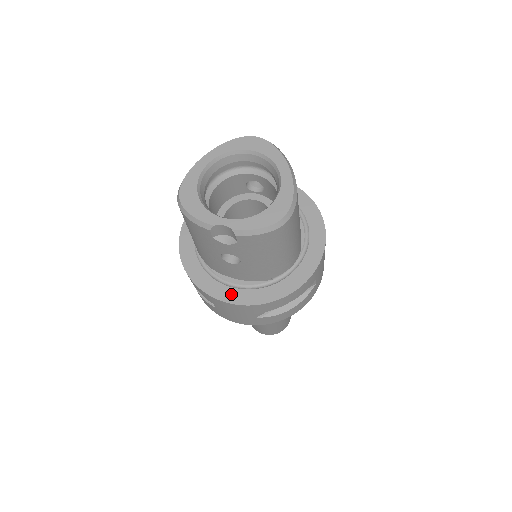
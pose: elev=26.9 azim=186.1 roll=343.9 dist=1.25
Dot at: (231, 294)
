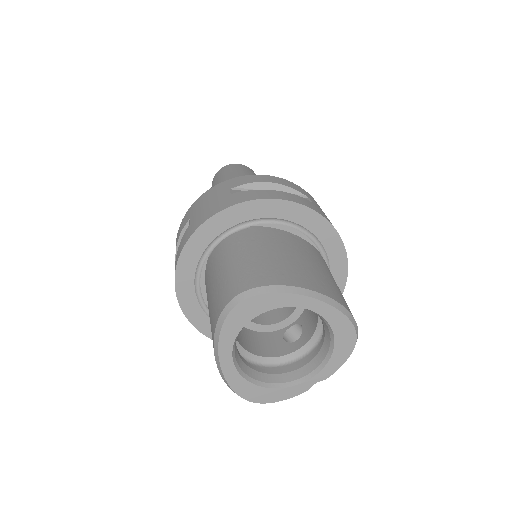
Dot at: occluded
